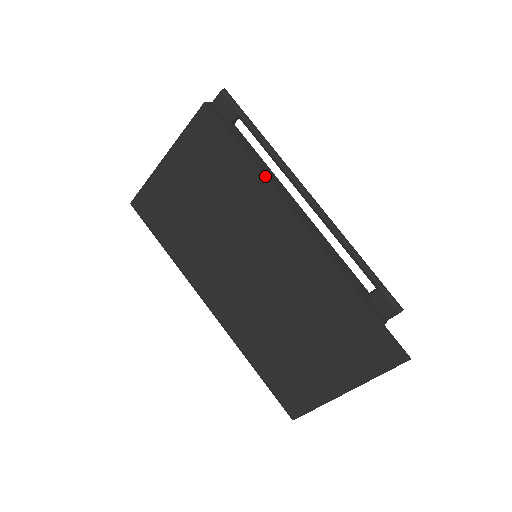
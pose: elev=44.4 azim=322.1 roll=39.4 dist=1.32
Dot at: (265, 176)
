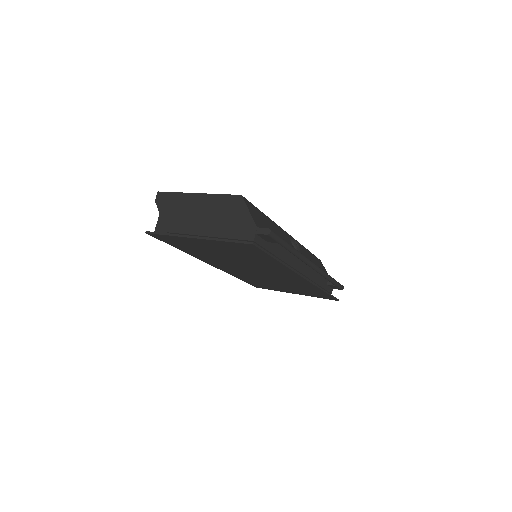
Dot at: (288, 266)
